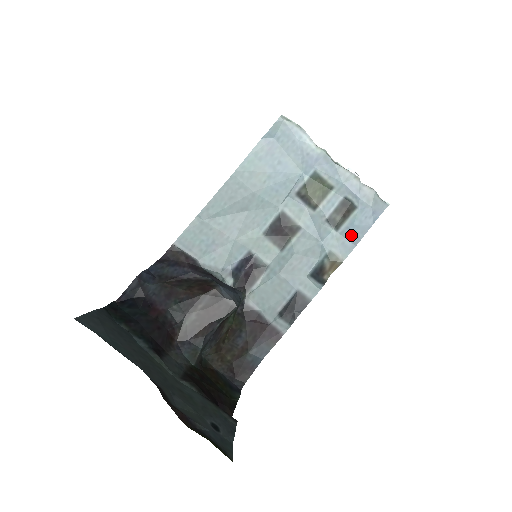
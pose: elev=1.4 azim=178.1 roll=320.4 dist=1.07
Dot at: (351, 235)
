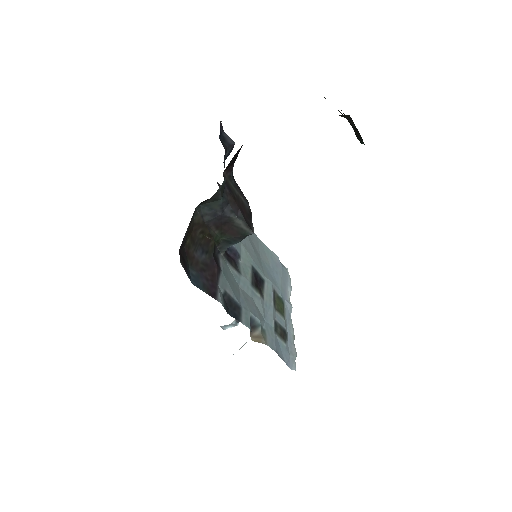
Dot at: (277, 345)
